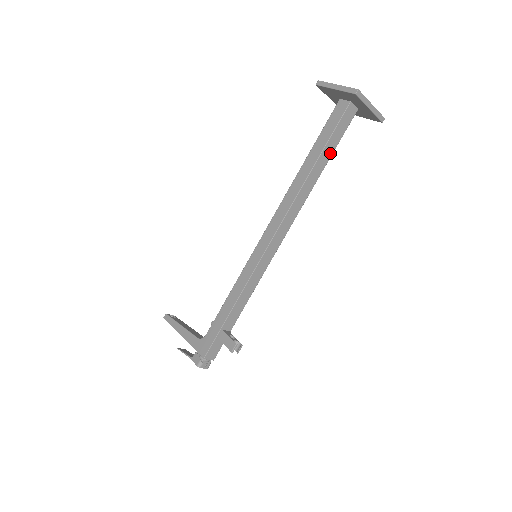
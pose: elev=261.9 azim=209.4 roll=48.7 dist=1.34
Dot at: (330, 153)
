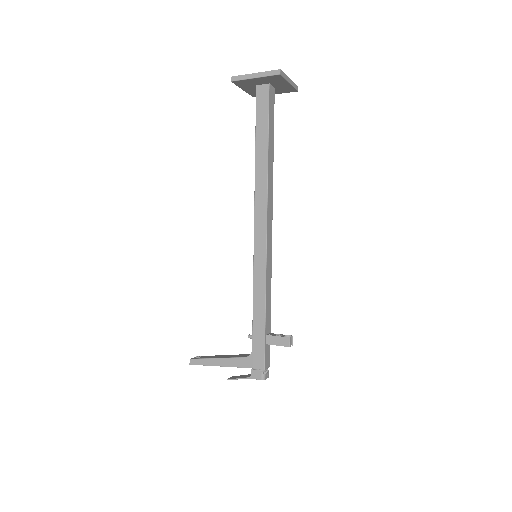
Dot at: (272, 135)
